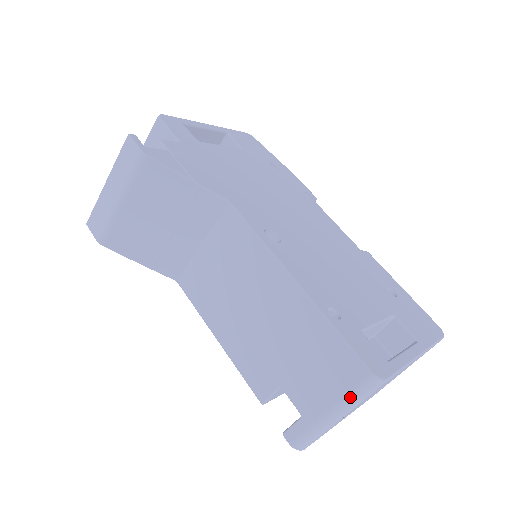
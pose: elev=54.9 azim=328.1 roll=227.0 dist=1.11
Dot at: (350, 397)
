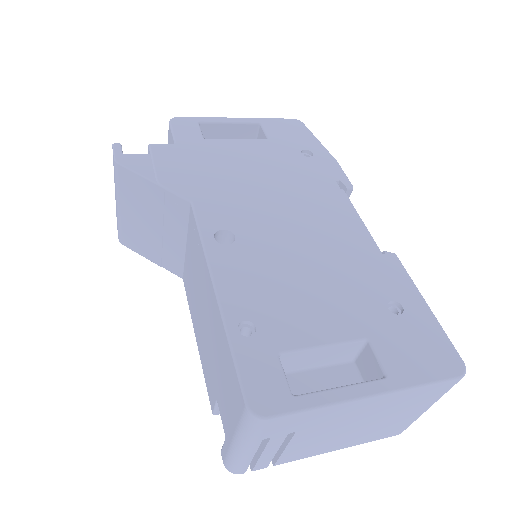
Dot at: (241, 428)
